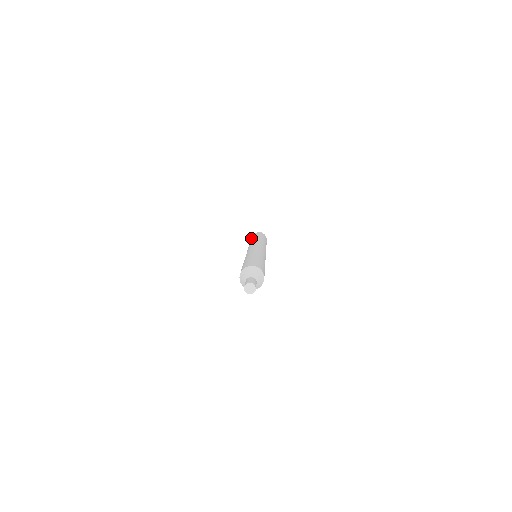
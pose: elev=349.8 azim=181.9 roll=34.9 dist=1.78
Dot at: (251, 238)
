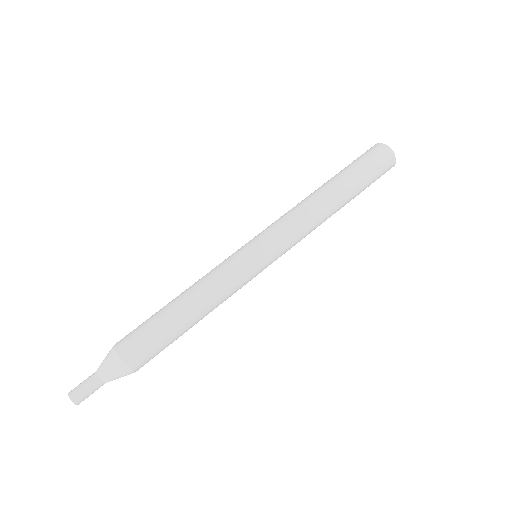
Dot at: occluded
